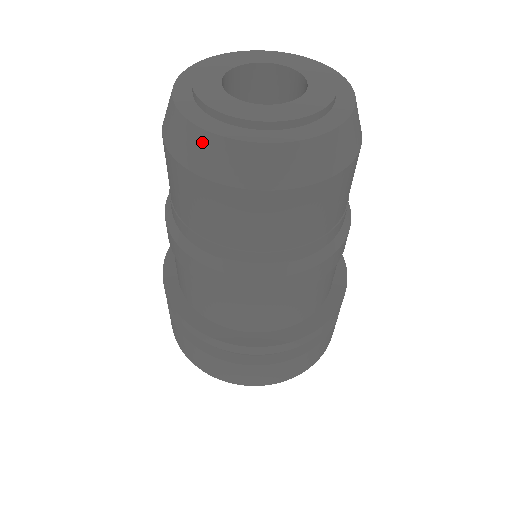
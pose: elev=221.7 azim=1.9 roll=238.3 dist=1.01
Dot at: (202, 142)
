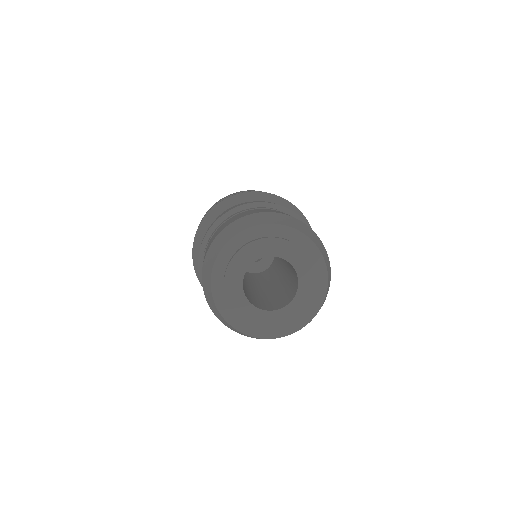
Dot at: occluded
